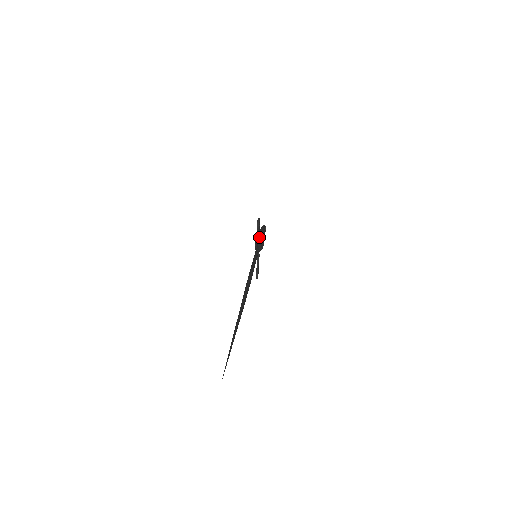
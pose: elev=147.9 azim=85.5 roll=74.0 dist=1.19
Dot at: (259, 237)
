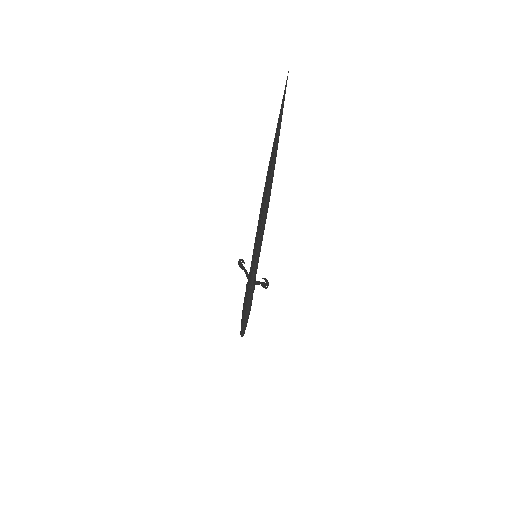
Dot at: (247, 274)
